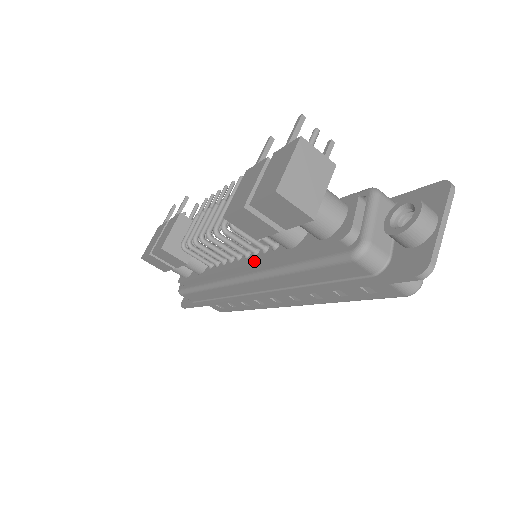
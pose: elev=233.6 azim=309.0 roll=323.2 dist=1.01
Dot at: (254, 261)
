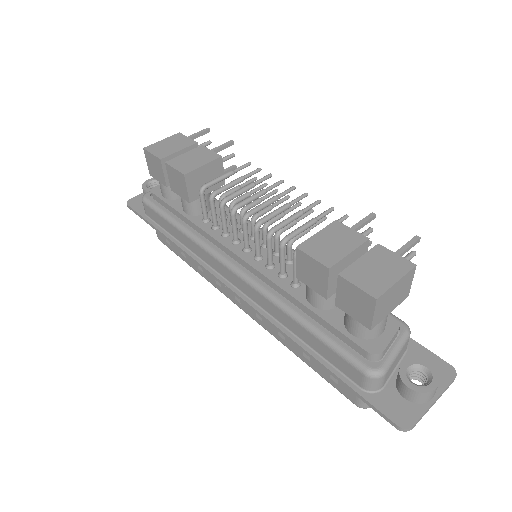
Dot at: (265, 274)
